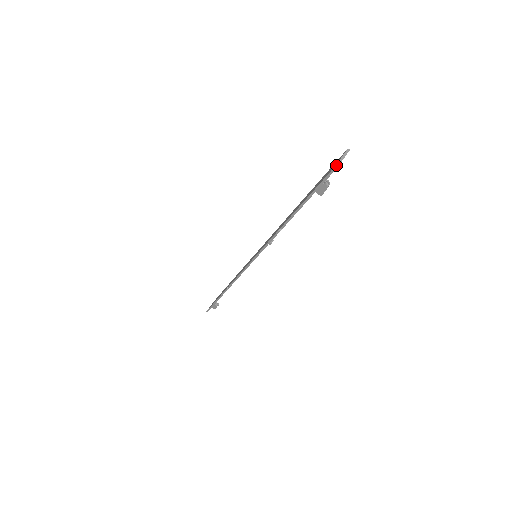
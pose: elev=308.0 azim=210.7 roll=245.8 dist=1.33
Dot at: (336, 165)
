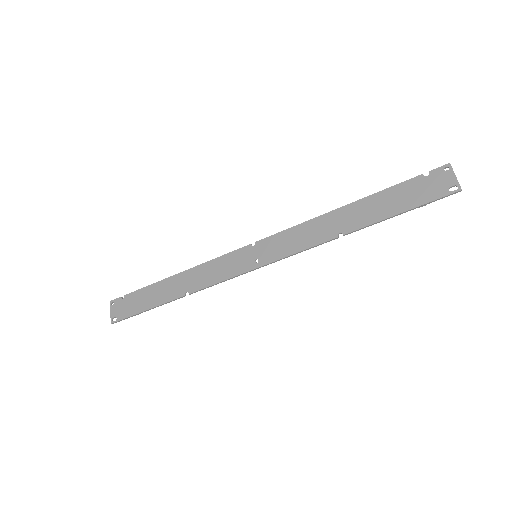
Dot at: (460, 186)
